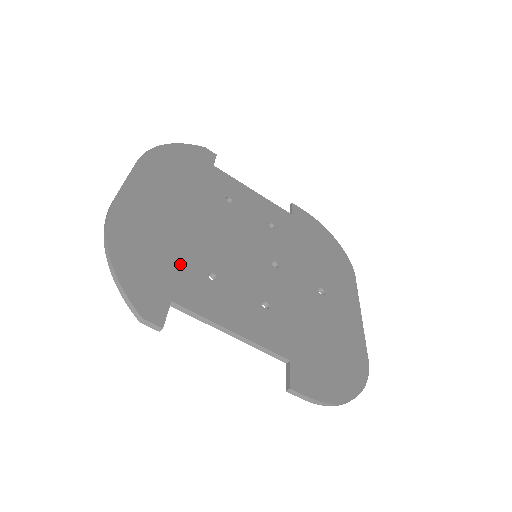
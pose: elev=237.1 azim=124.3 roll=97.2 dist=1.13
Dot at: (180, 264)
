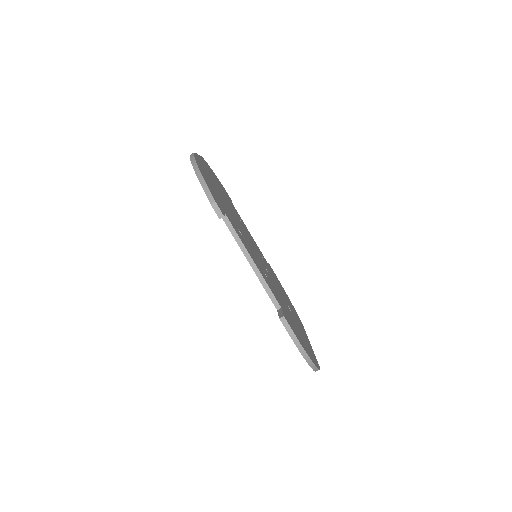
Dot at: (226, 209)
